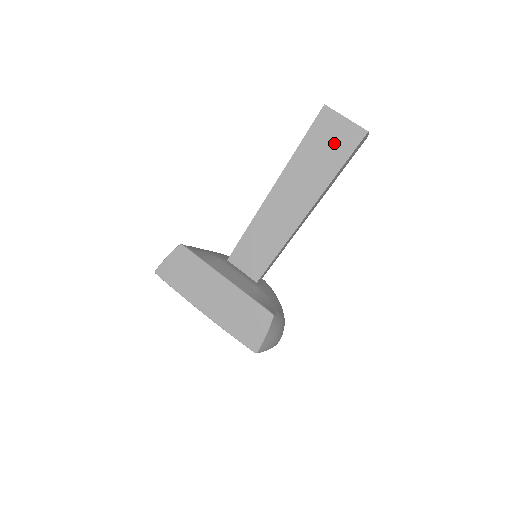
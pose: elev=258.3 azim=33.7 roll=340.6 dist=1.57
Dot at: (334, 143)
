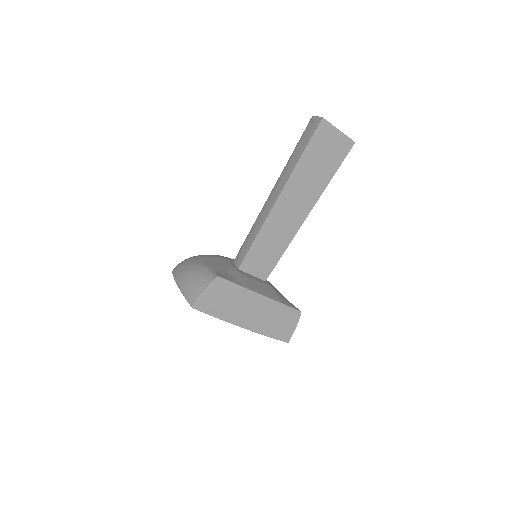
Dot at: (329, 154)
